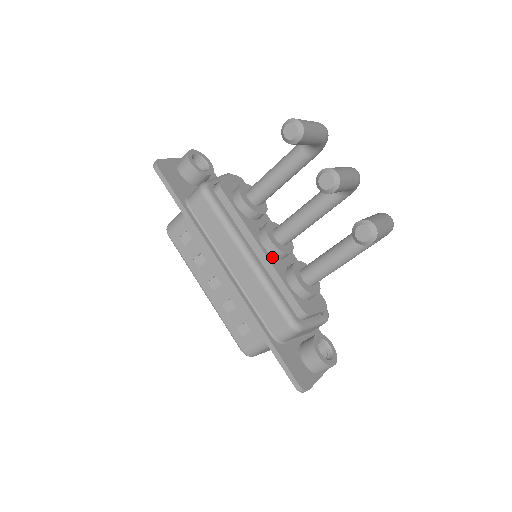
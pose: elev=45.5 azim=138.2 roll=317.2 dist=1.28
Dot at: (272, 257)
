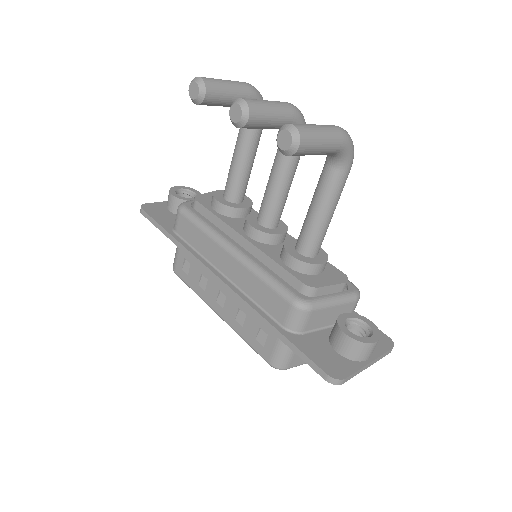
Dot at: (261, 244)
